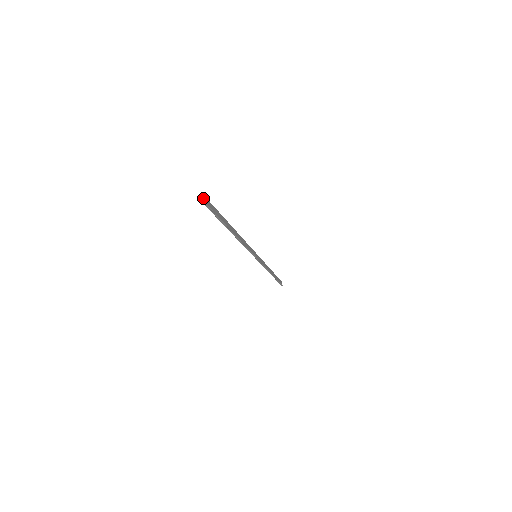
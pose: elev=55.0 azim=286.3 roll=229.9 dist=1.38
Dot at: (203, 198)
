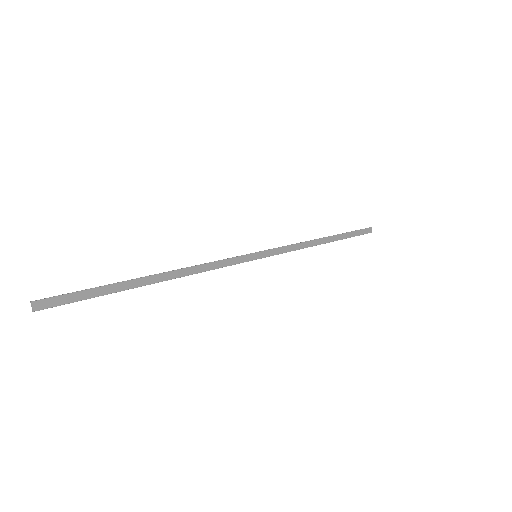
Dot at: (31, 305)
